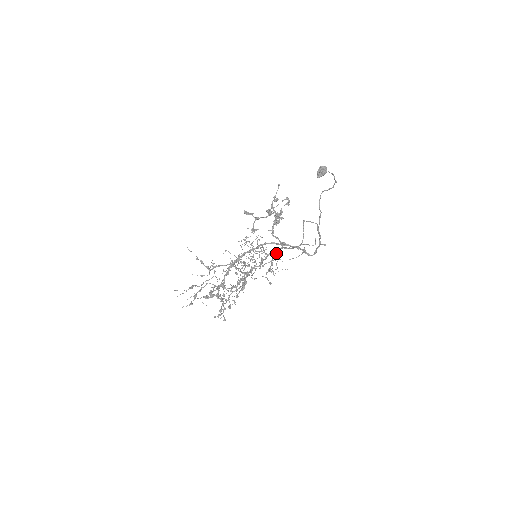
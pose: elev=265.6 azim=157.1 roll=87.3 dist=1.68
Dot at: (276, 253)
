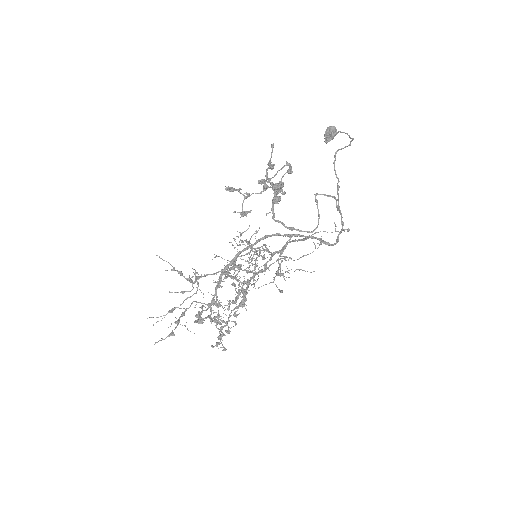
Dot at: occluded
